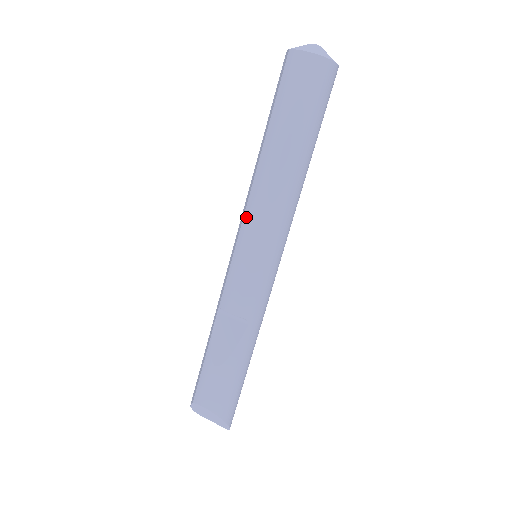
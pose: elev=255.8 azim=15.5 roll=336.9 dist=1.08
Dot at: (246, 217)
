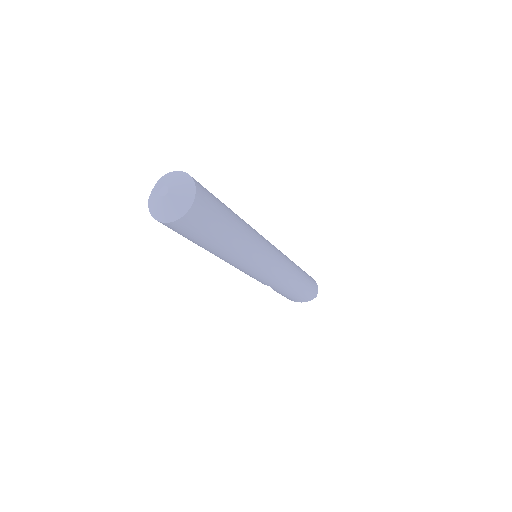
Dot at: occluded
